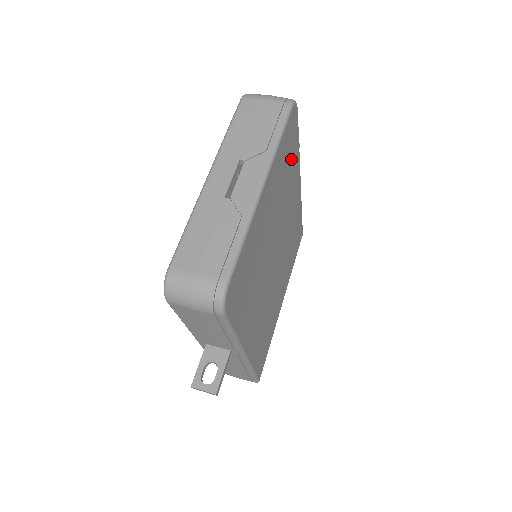
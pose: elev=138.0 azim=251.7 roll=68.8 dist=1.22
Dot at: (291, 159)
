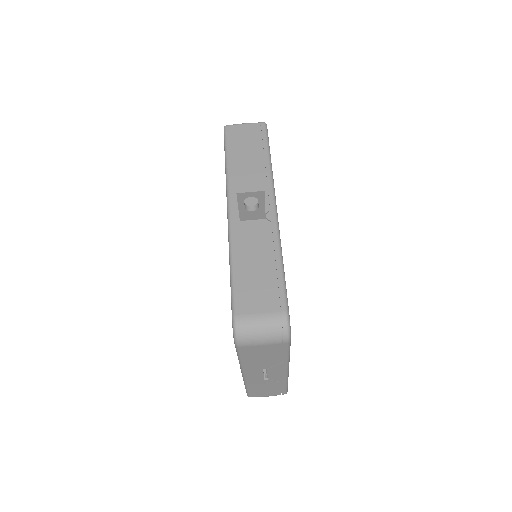
Dot at: occluded
